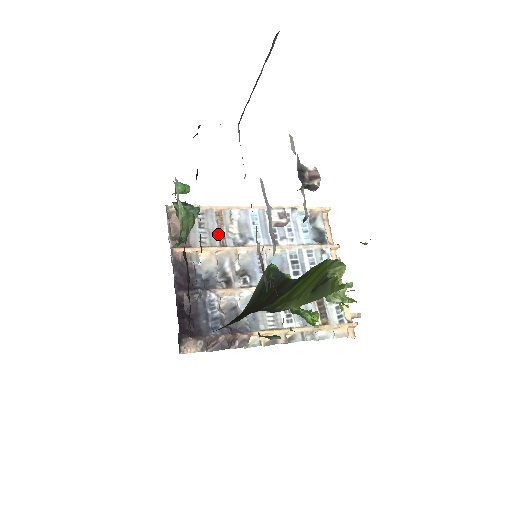
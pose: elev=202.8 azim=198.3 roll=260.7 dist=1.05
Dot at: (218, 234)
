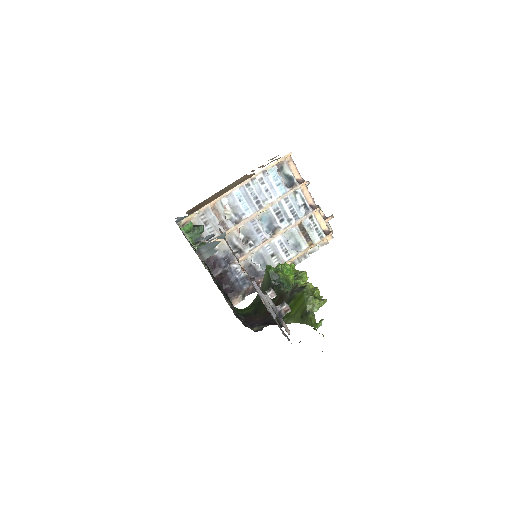
Dot at: (220, 222)
